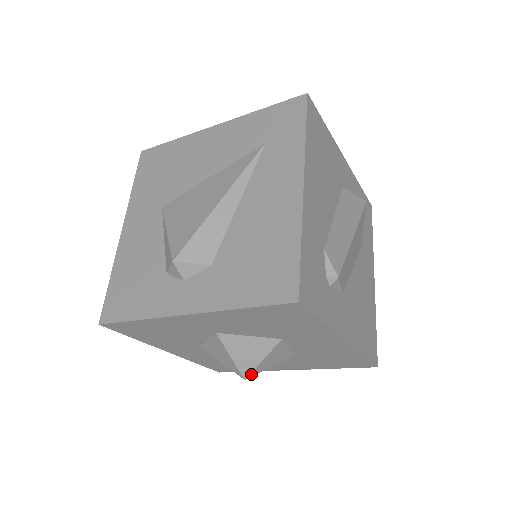
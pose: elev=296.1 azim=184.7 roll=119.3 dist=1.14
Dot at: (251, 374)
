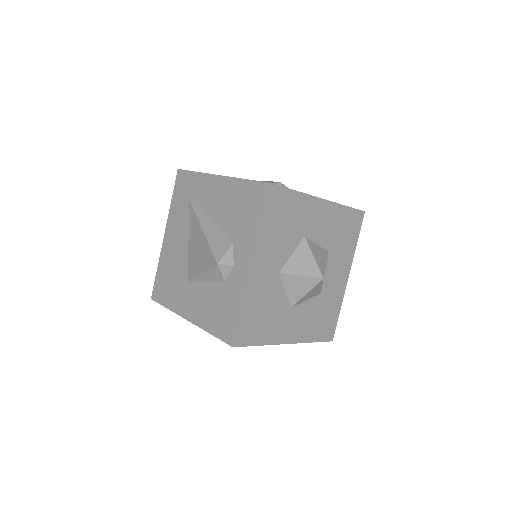
Dot at: (322, 273)
